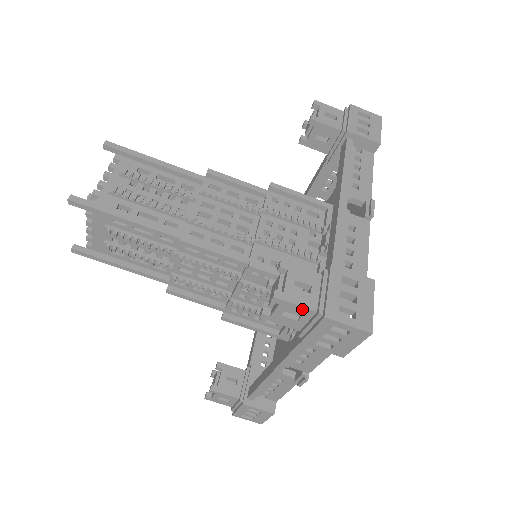
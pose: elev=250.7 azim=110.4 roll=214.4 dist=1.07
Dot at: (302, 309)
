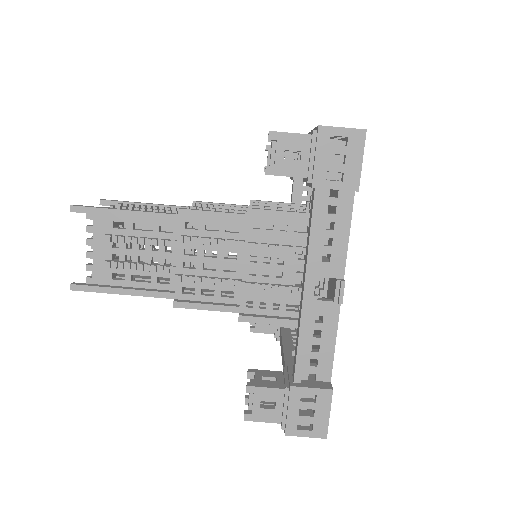
Dot at: (298, 138)
